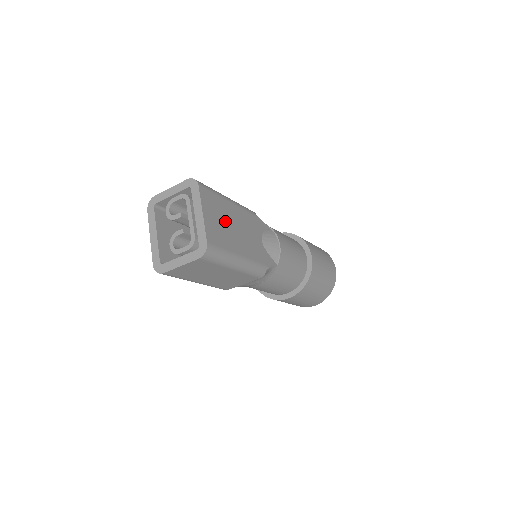
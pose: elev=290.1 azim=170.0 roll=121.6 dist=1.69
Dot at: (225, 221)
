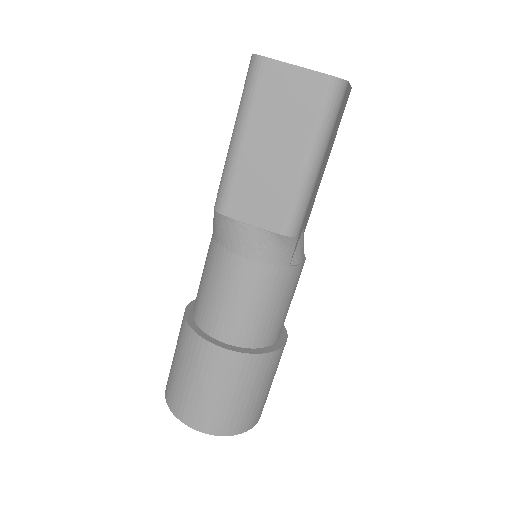
Dot at: (333, 137)
